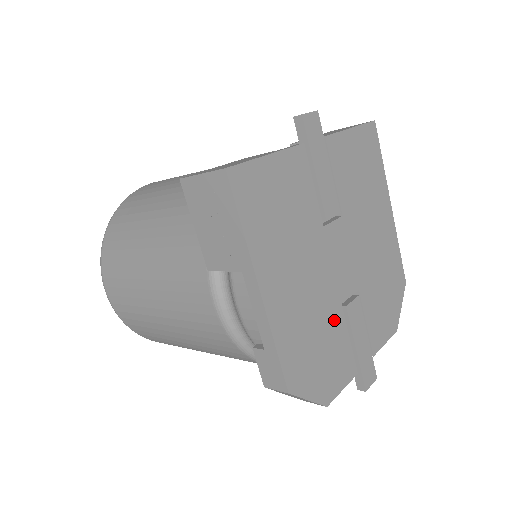
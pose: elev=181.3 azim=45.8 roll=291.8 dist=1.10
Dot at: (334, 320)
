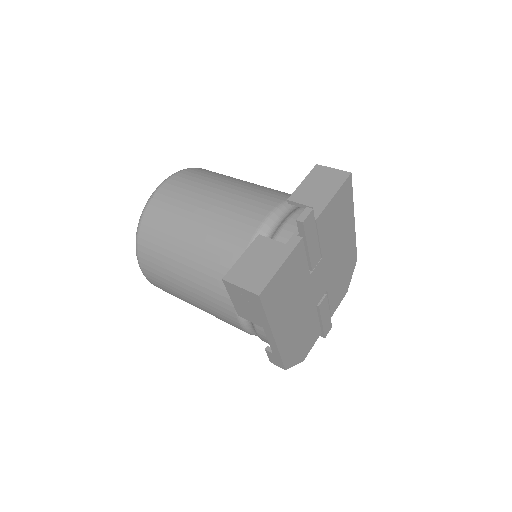
Dot at: (311, 318)
